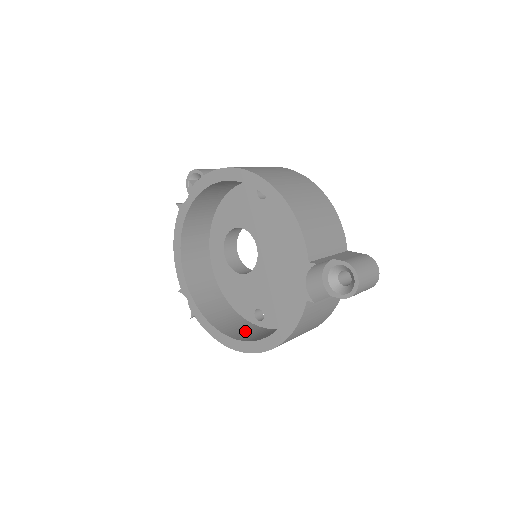
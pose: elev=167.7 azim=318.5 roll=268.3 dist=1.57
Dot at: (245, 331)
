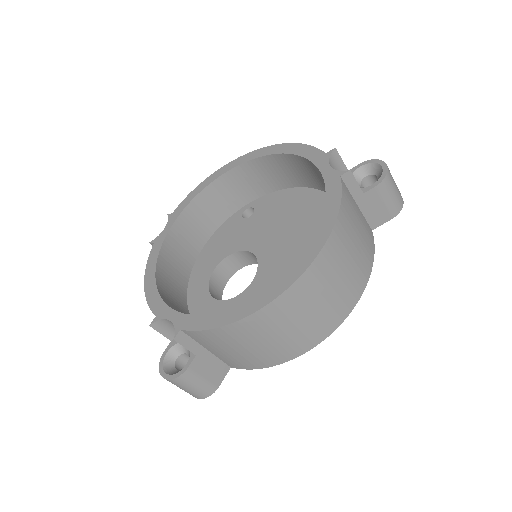
Dot at: occluded
